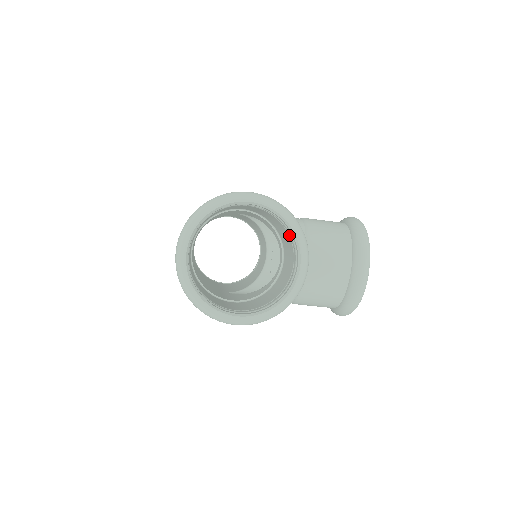
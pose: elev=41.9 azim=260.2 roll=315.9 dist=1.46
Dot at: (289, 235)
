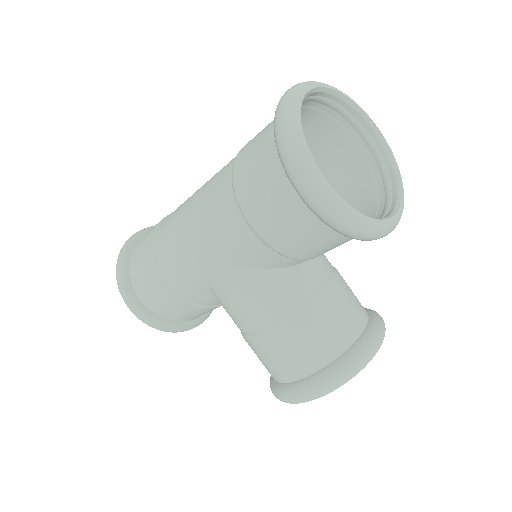
Dot at: (379, 199)
